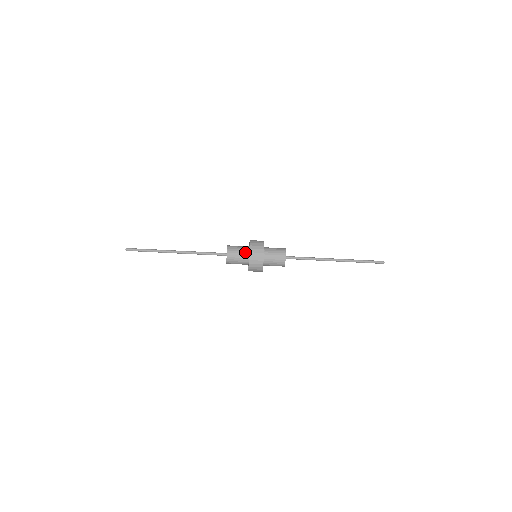
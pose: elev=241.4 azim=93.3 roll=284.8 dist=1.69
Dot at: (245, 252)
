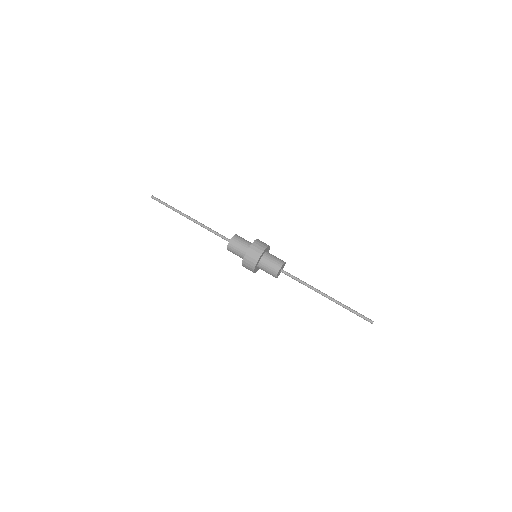
Dot at: (251, 243)
